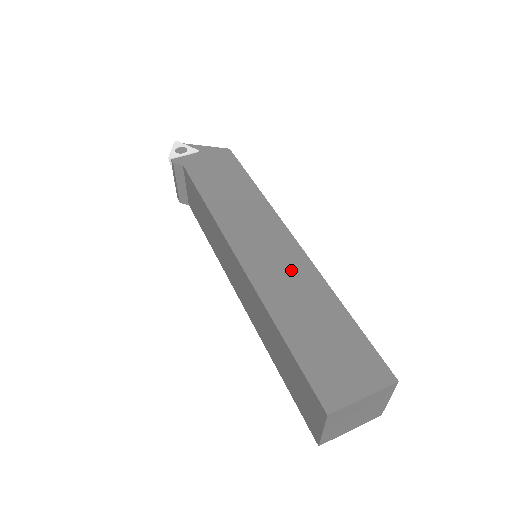
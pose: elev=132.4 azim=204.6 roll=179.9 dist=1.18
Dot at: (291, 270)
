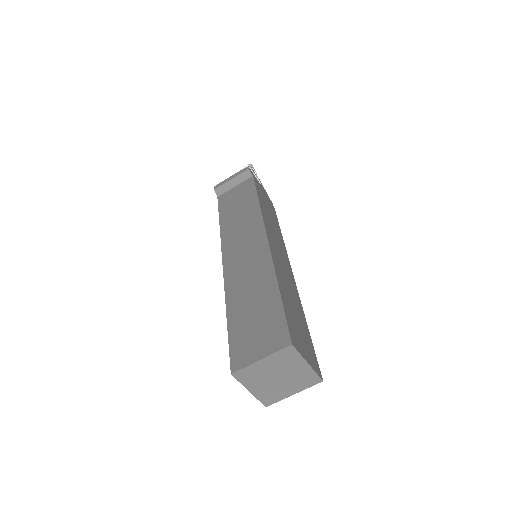
Dot at: (289, 277)
